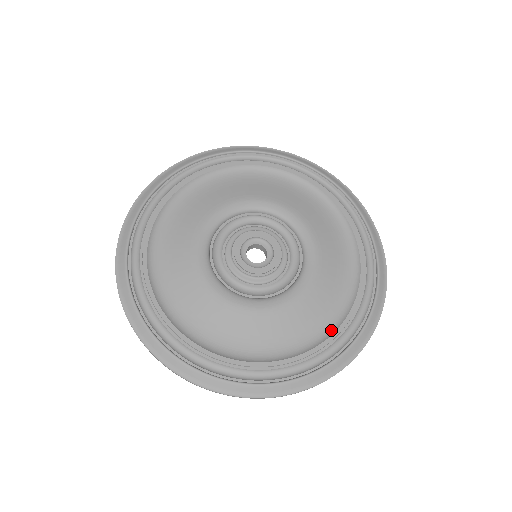
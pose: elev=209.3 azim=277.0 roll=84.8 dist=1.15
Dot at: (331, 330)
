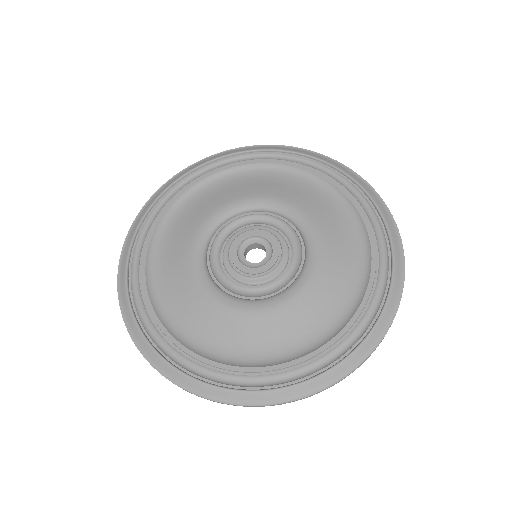
Dot at: (346, 319)
